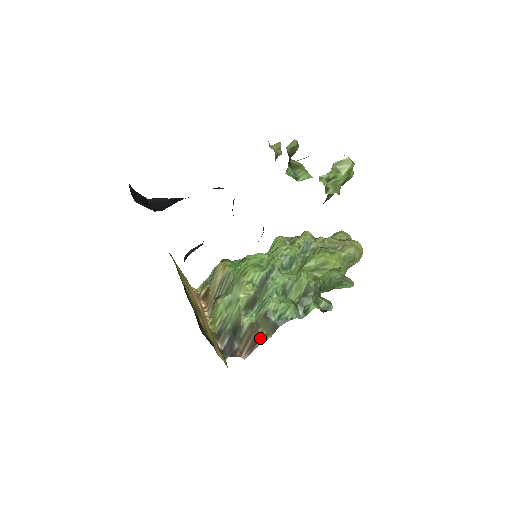
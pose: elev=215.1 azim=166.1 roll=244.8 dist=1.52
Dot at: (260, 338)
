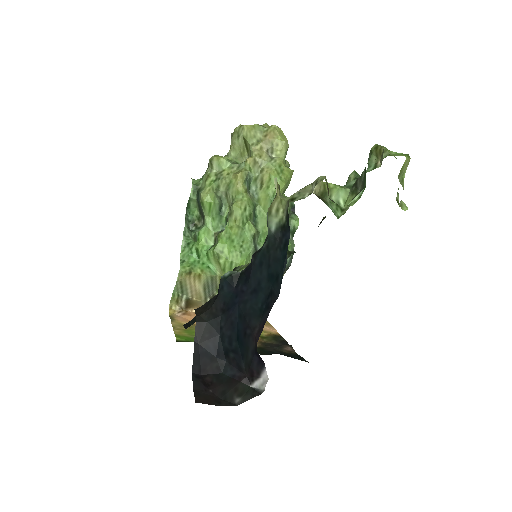
Dot at: occluded
